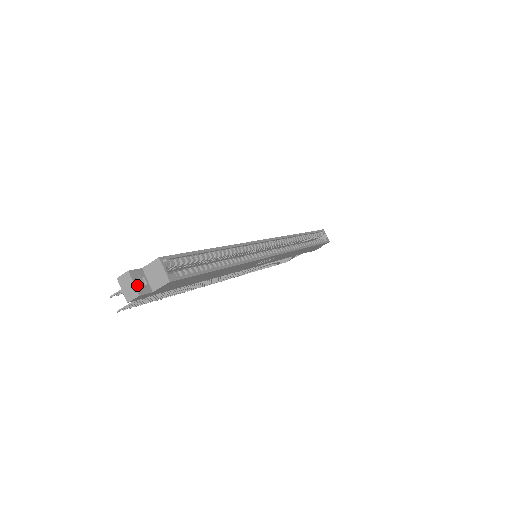
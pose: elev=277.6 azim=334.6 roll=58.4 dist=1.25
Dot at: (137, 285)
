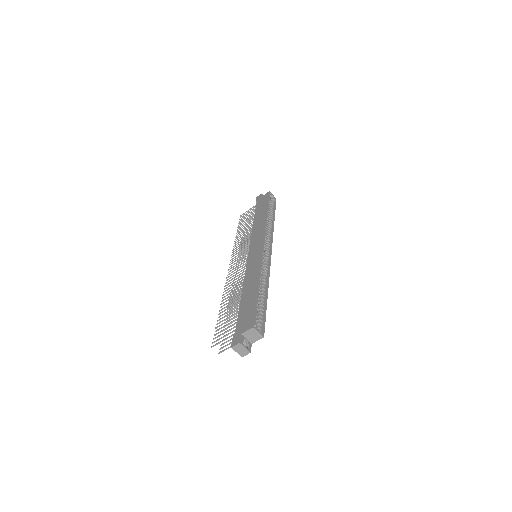
Dot at: occluded
